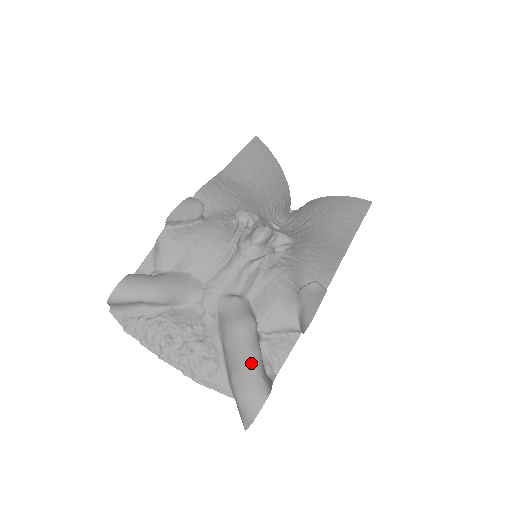
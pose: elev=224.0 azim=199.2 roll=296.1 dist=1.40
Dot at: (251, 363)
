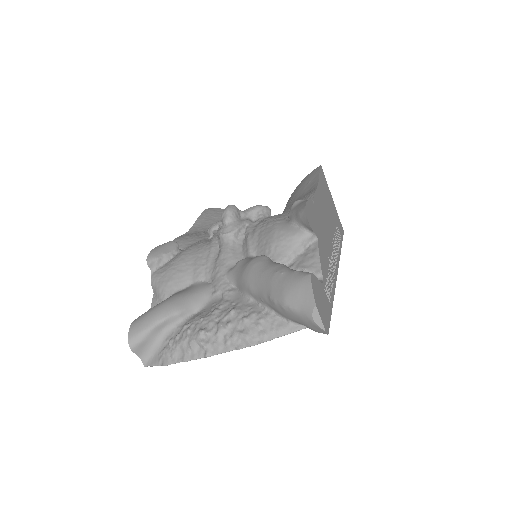
Dot at: (277, 272)
